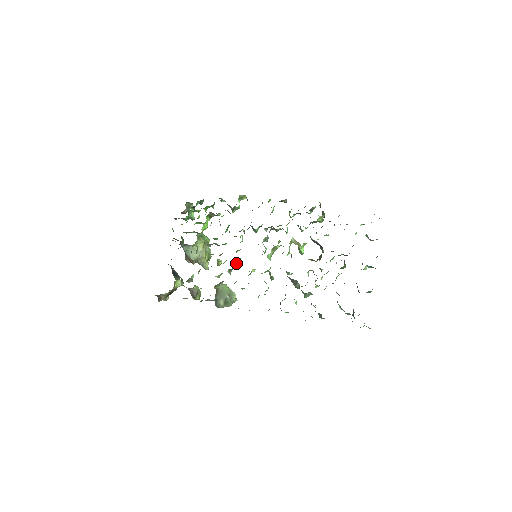
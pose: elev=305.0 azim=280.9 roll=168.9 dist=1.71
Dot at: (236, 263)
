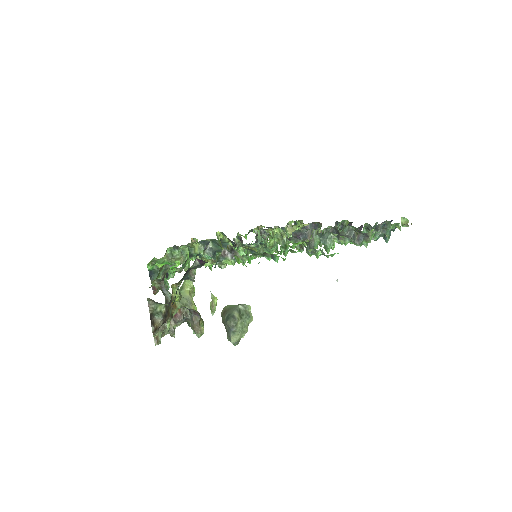
Dot at: occluded
